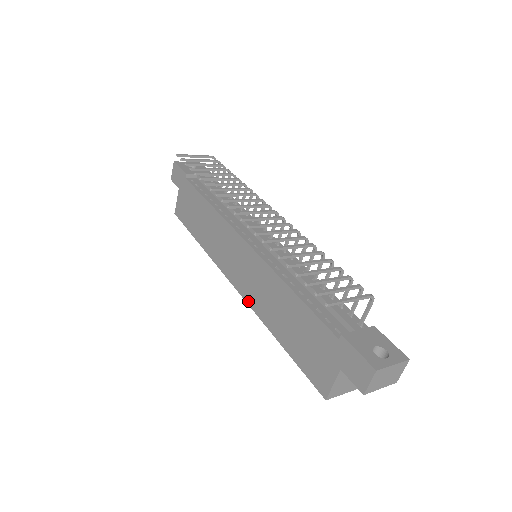
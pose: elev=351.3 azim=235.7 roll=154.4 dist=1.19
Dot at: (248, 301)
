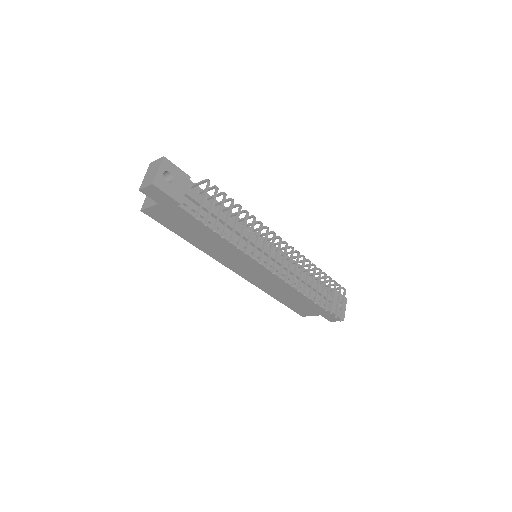
Dot at: (251, 282)
